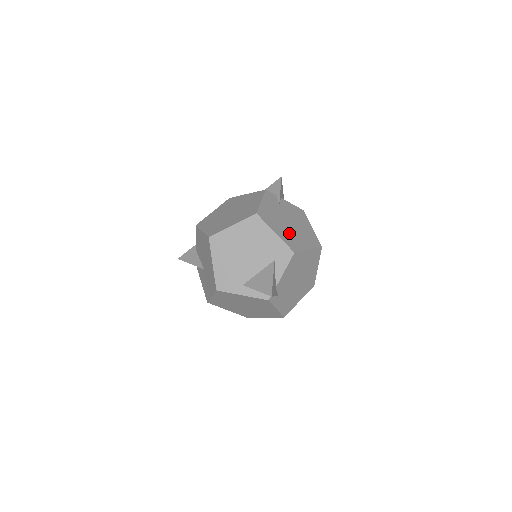
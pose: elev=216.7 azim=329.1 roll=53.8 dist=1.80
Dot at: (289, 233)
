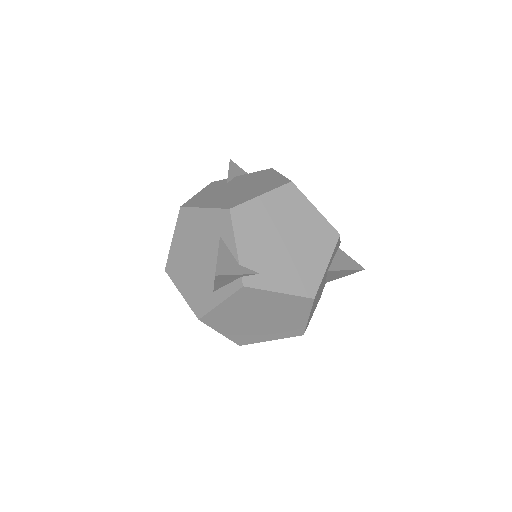
Dot at: (230, 197)
